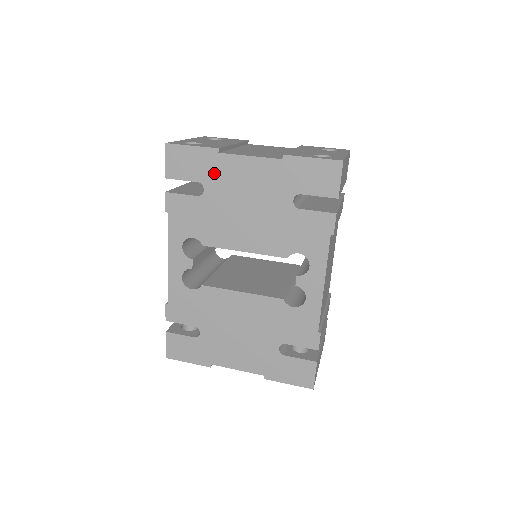
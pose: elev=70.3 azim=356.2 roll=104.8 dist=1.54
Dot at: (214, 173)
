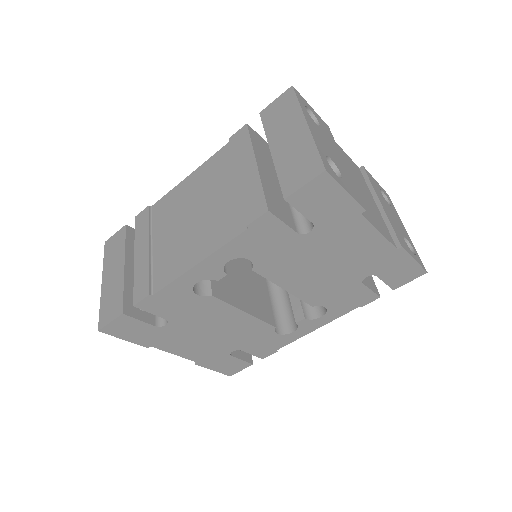
Dot at: (336, 226)
